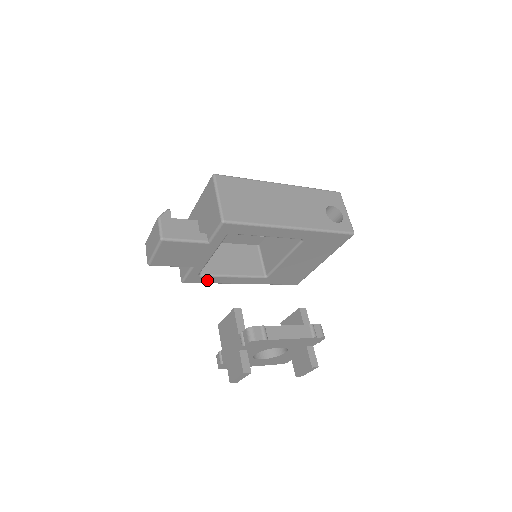
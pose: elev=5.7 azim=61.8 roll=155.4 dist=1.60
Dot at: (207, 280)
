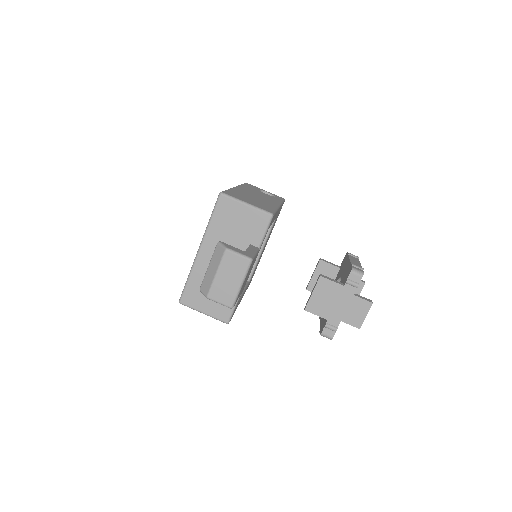
Dot at: occluded
